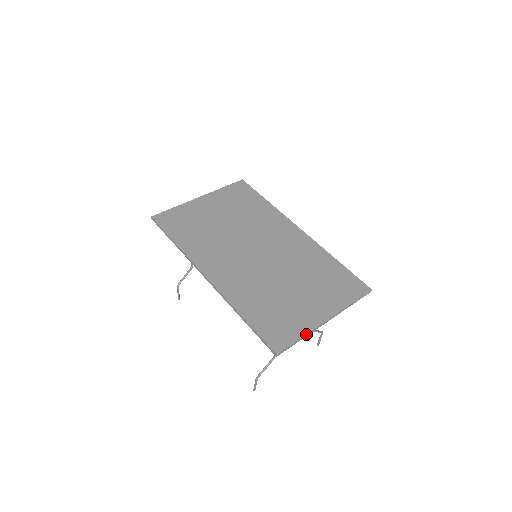
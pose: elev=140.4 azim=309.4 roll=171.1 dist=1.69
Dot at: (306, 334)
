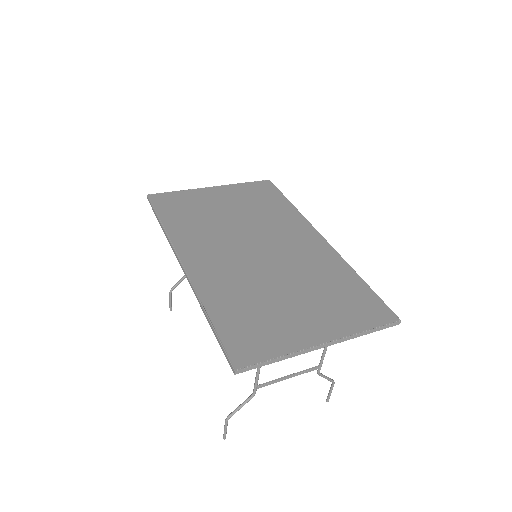
Dot at: (287, 354)
